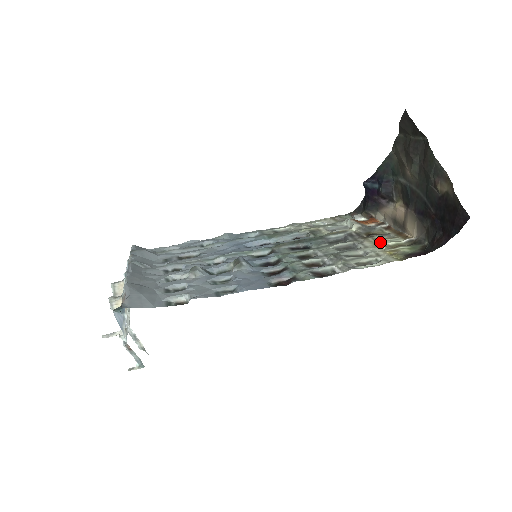
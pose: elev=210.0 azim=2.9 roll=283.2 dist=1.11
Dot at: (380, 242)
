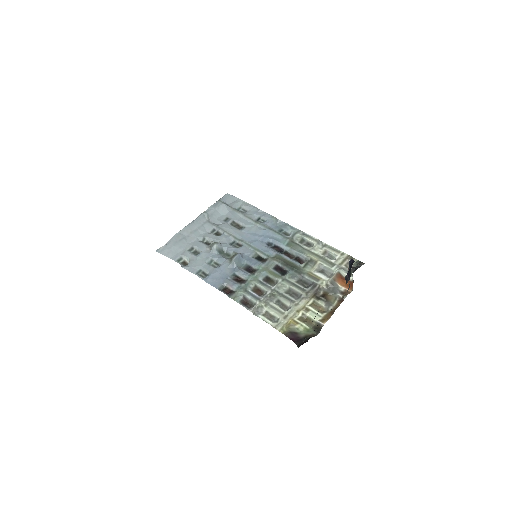
Dot at: (308, 308)
